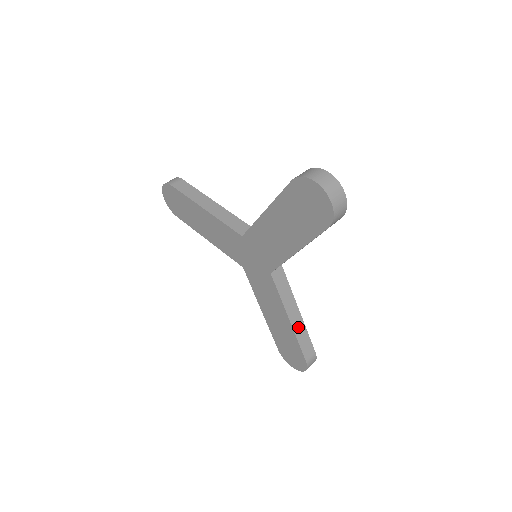
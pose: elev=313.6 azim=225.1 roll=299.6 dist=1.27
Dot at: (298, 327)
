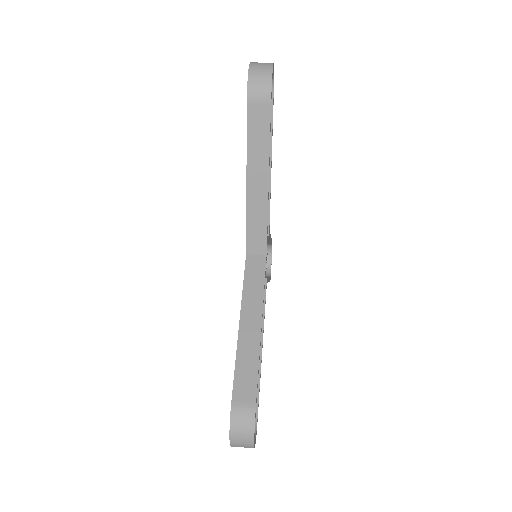
Dot at: (247, 342)
